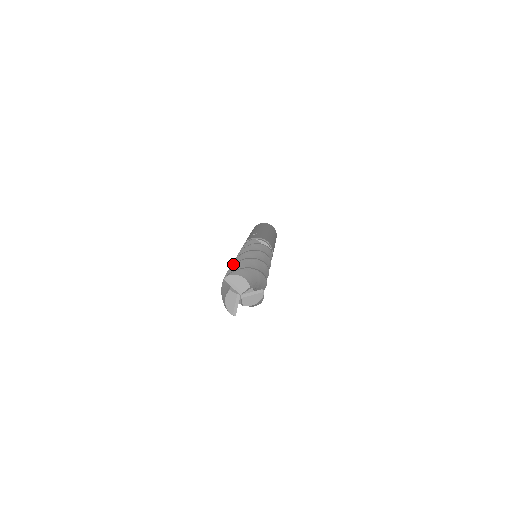
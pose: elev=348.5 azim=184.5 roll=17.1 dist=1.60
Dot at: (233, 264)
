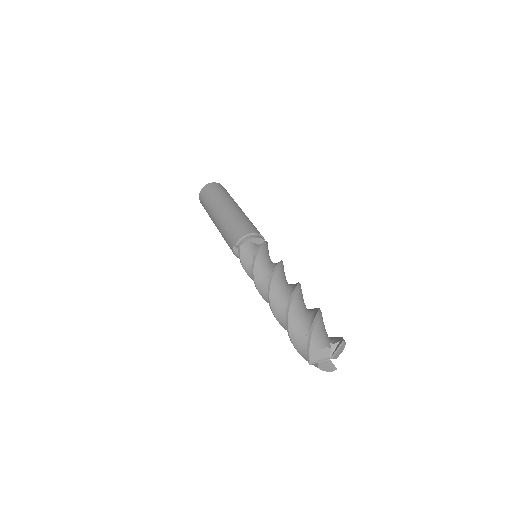
Dot at: (275, 314)
